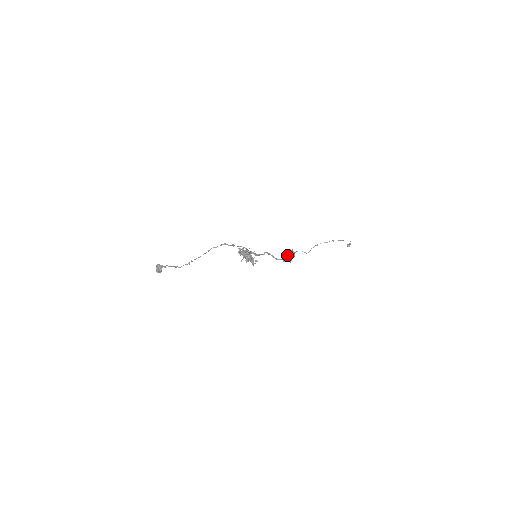
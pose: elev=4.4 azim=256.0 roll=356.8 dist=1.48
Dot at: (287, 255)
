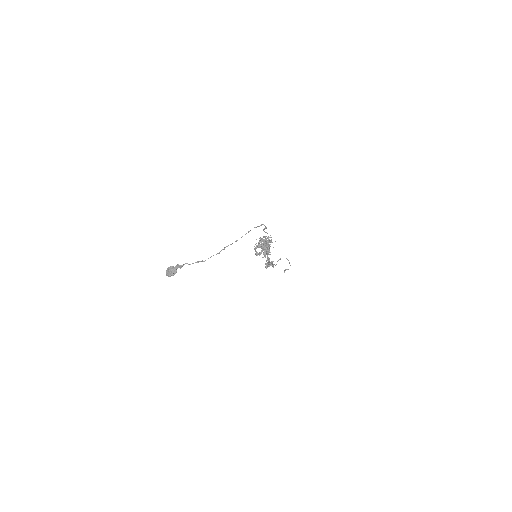
Dot at: (268, 262)
